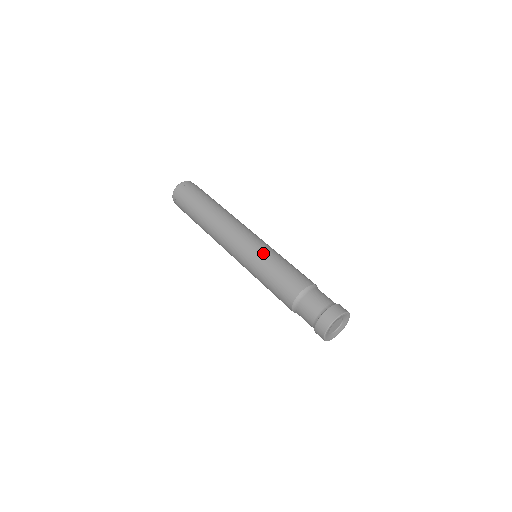
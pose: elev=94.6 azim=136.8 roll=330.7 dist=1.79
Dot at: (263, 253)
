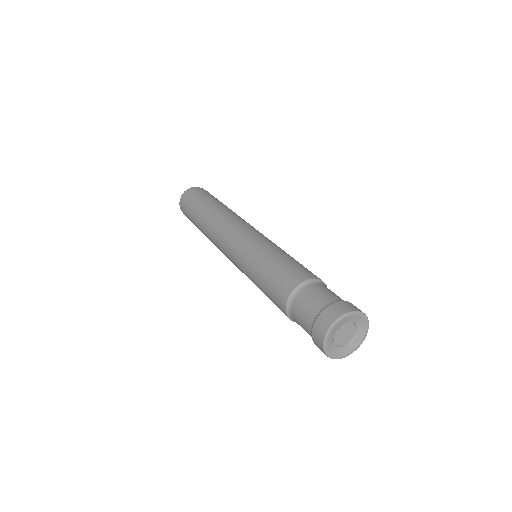
Dot at: (252, 251)
